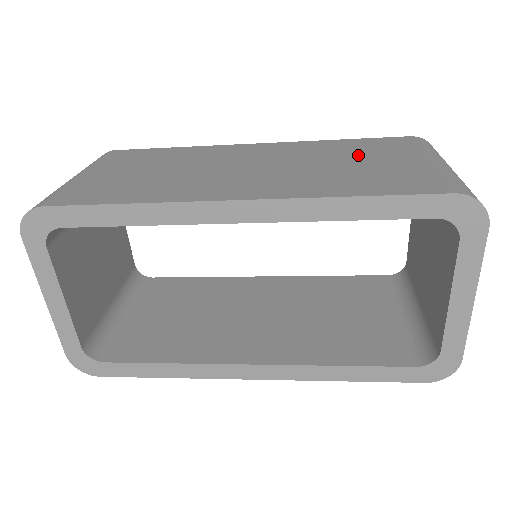
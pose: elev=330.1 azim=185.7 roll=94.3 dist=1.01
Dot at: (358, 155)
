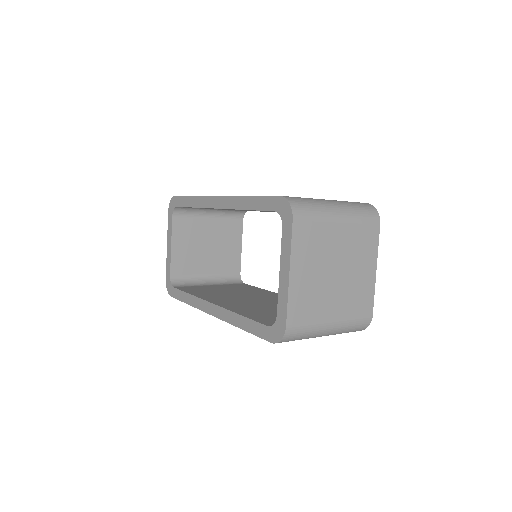
Dot at: occluded
